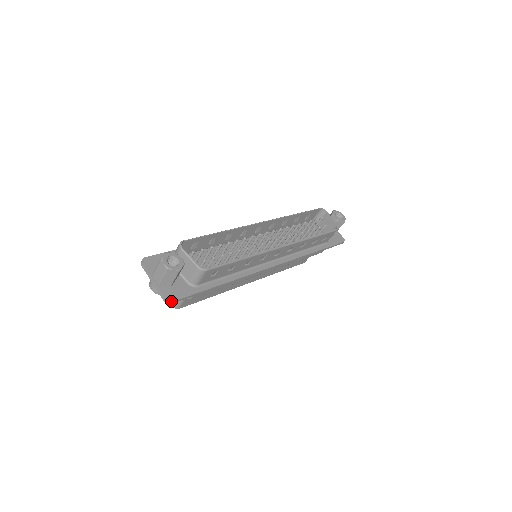
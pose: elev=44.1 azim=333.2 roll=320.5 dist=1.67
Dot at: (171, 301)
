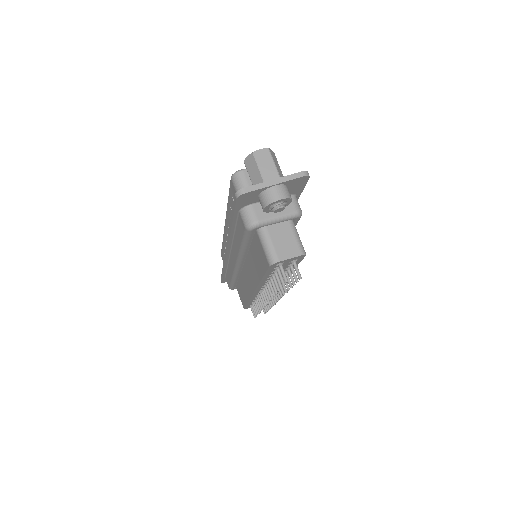
Dot at: (307, 172)
